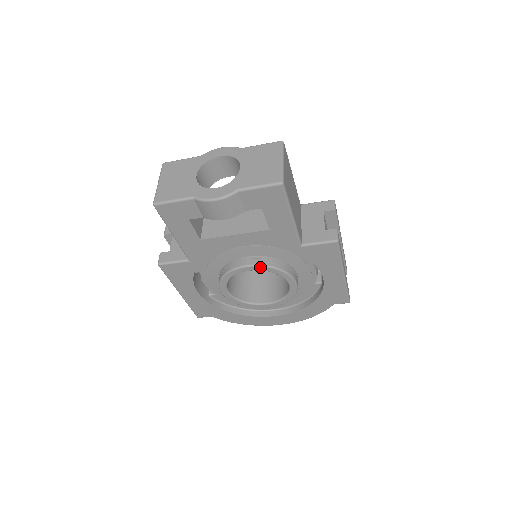
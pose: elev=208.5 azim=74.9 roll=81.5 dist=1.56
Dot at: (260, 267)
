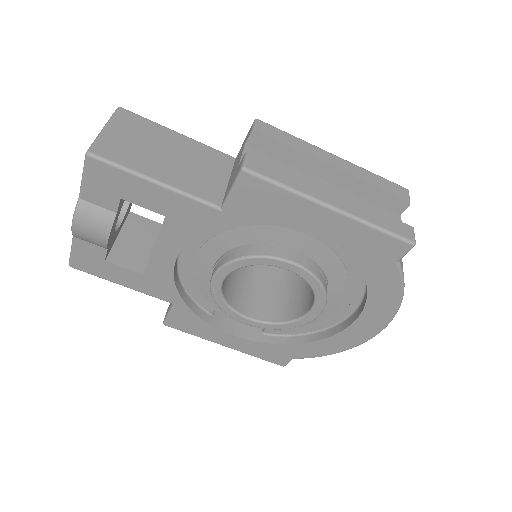
Dot at: (224, 268)
